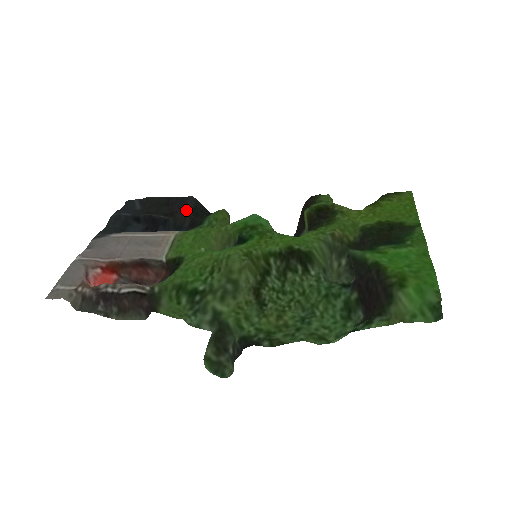
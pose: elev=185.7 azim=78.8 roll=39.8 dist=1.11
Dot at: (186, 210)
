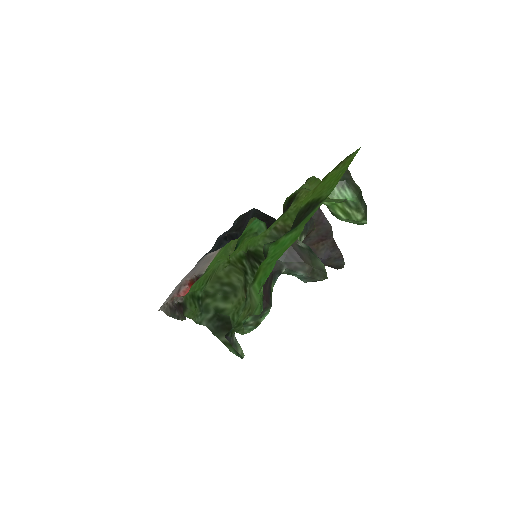
Dot at: occluded
